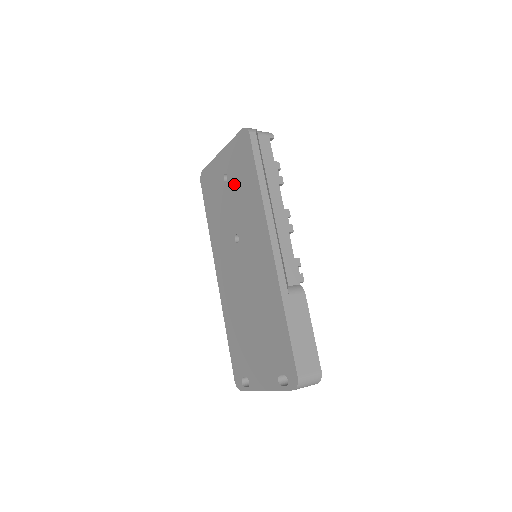
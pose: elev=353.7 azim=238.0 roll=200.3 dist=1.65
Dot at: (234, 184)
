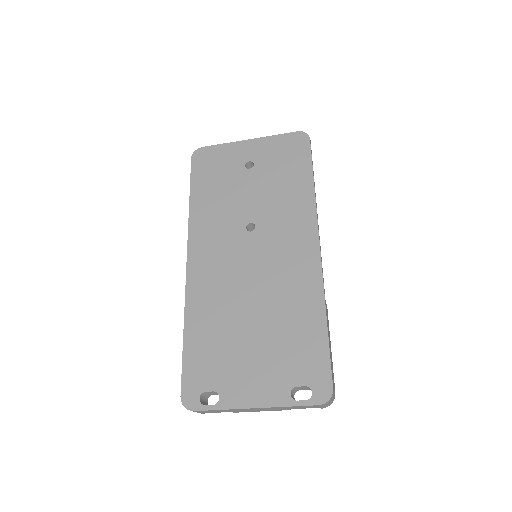
Dot at: (265, 174)
